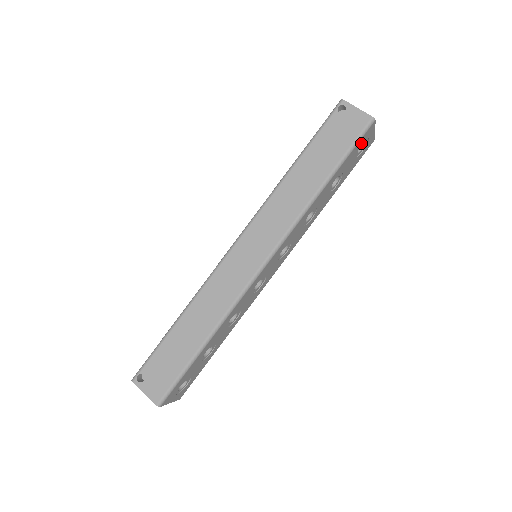
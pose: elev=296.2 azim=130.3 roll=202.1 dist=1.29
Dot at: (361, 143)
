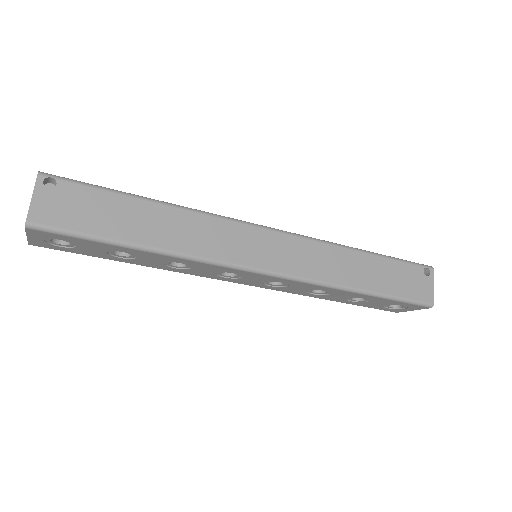
Dot at: (405, 305)
